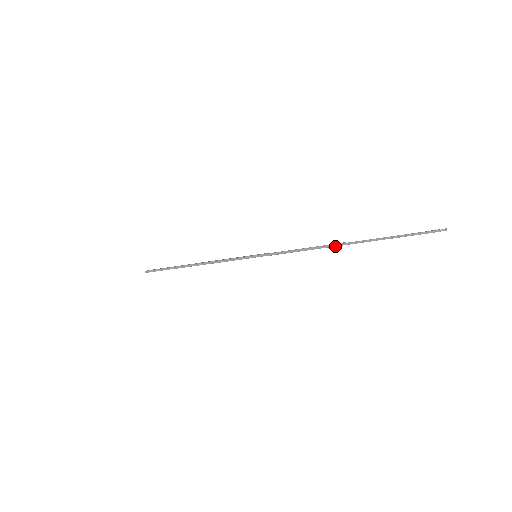
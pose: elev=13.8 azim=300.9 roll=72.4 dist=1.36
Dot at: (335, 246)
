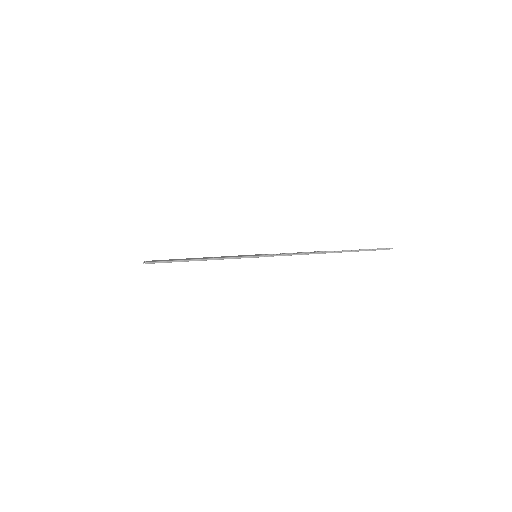
Dot at: (321, 253)
